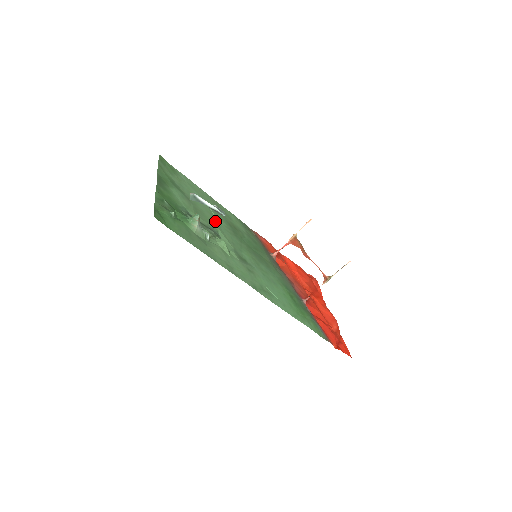
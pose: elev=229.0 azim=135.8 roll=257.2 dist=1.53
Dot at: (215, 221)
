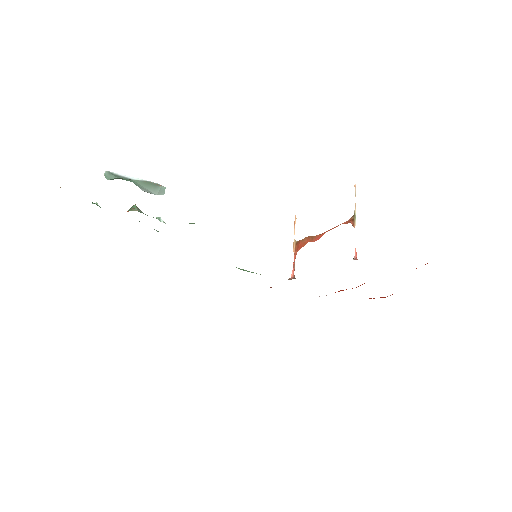
Dot at: occluded
